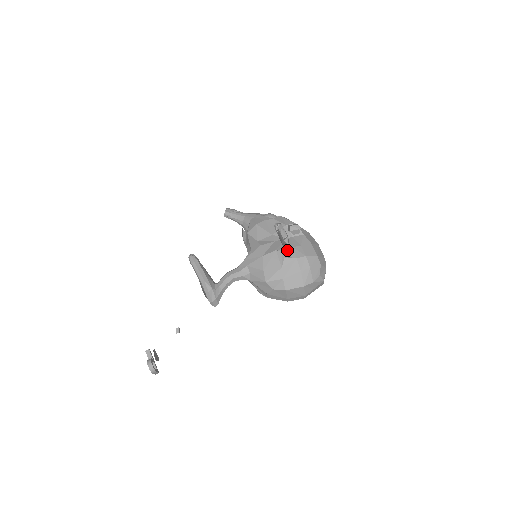
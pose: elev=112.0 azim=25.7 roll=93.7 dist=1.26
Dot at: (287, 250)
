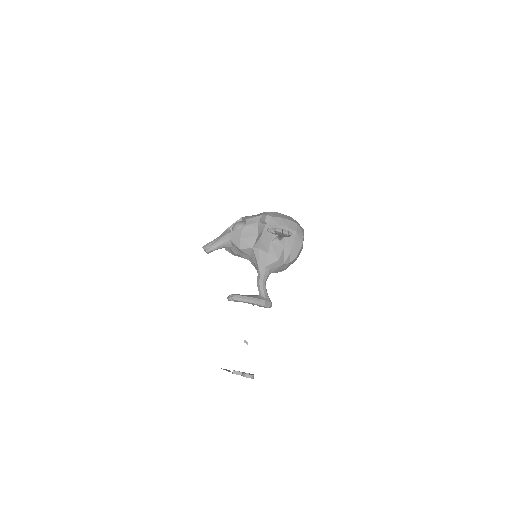
Dot at: occluded
